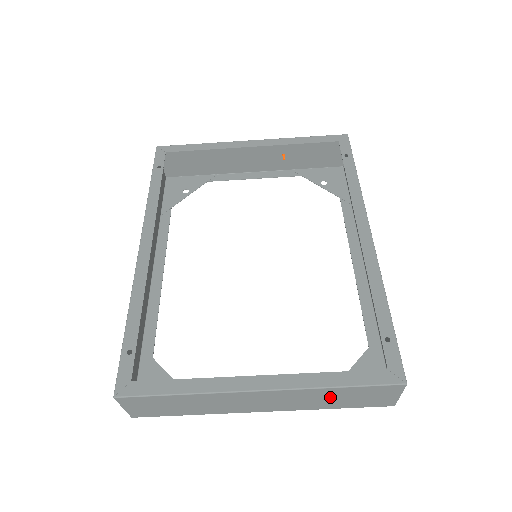
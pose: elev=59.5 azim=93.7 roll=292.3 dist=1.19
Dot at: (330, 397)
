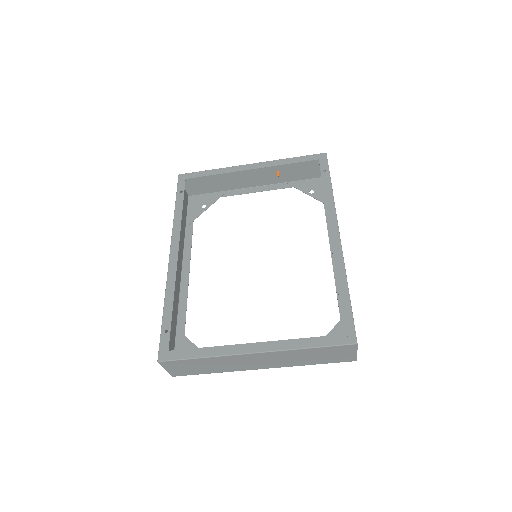
Dot at: (306, 356)
